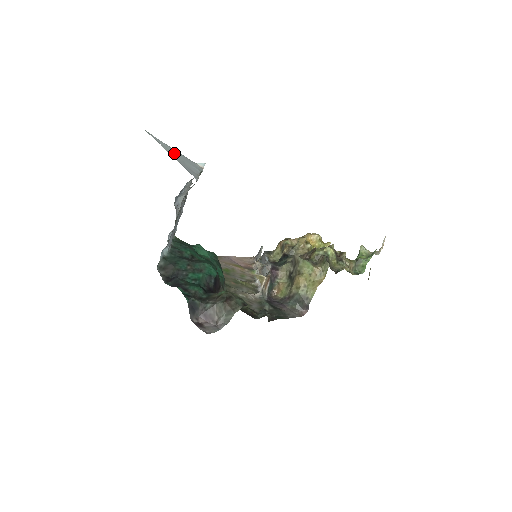
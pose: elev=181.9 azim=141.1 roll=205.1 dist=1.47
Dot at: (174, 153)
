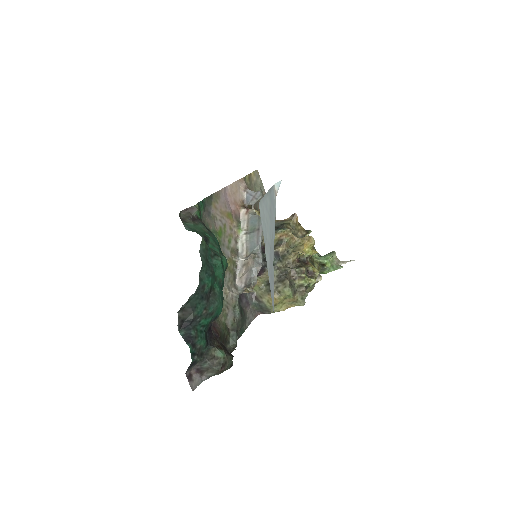
Dot at: (268, 229)
